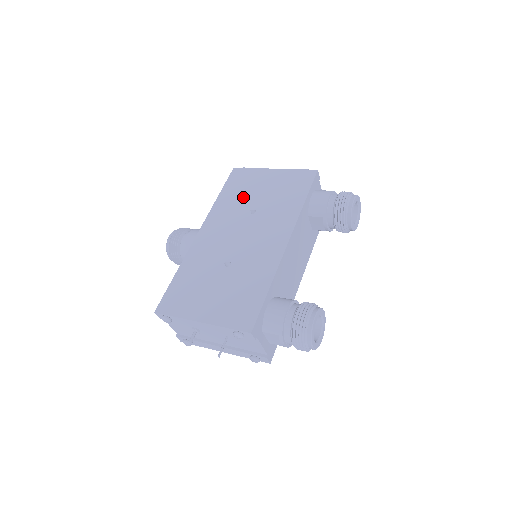
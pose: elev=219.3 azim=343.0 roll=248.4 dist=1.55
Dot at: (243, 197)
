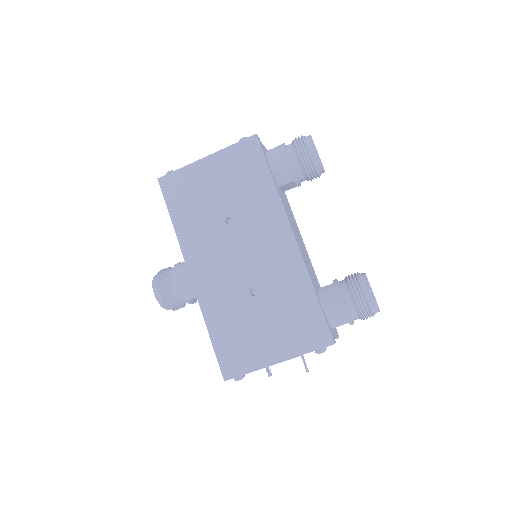
Dot at: (202, 210)
